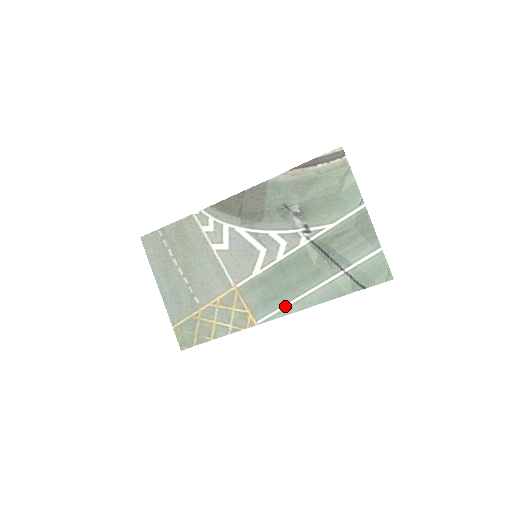
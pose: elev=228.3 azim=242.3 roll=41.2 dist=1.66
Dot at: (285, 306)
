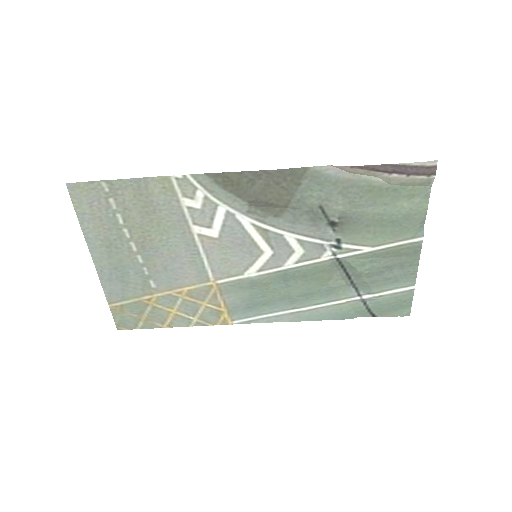
Dot at: (274, 314)
